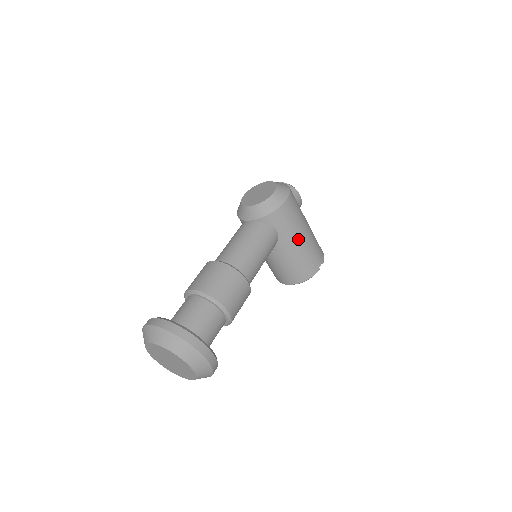
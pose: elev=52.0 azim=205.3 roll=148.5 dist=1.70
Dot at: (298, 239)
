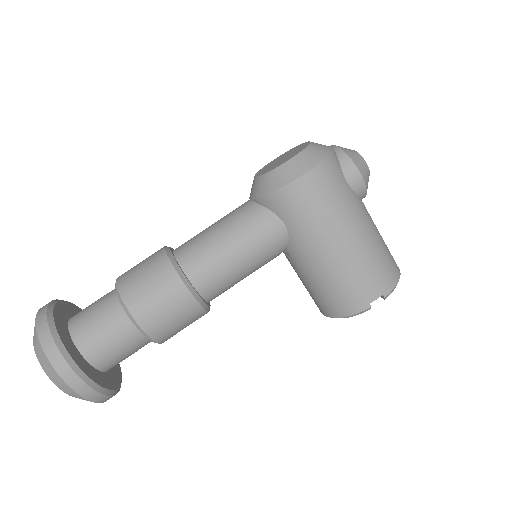
Dot at: (324, 246)
